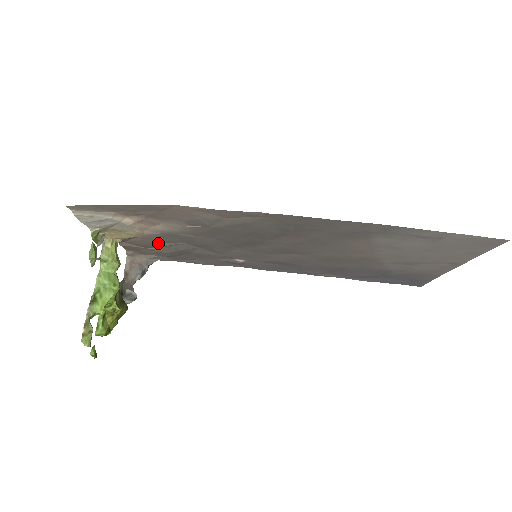
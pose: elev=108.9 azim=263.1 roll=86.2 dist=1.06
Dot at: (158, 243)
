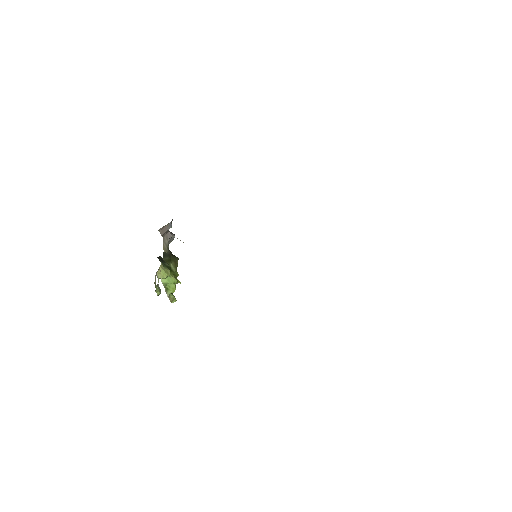
Dot at: occluded
